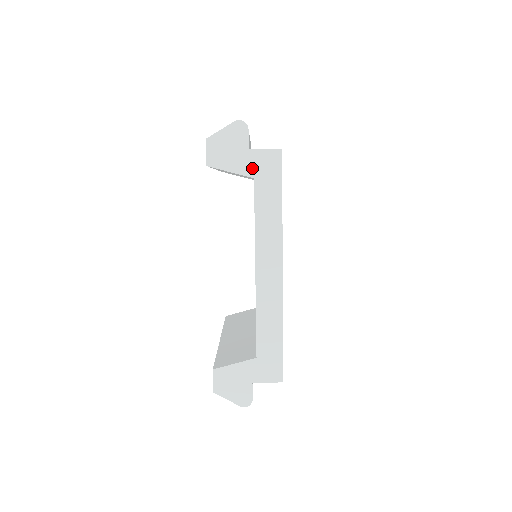
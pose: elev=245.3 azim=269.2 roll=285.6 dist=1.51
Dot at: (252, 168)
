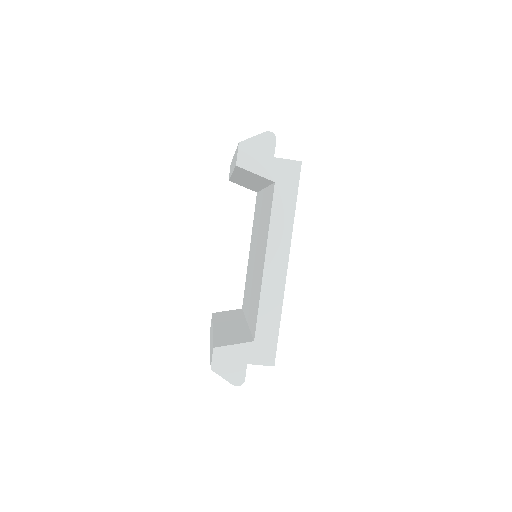
Dot at: (274, 173)
